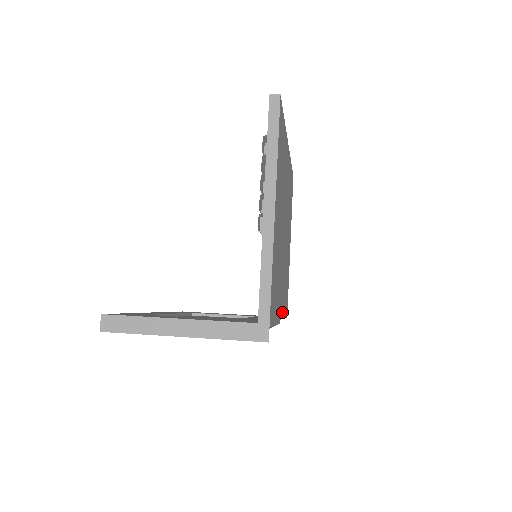
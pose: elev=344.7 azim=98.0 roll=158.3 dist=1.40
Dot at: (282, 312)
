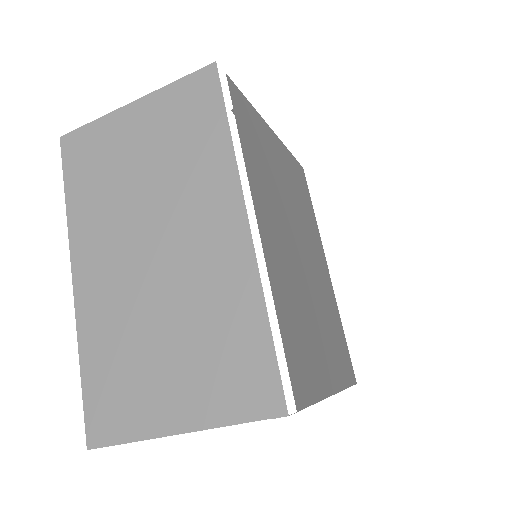
Dot at: (268, 261)
